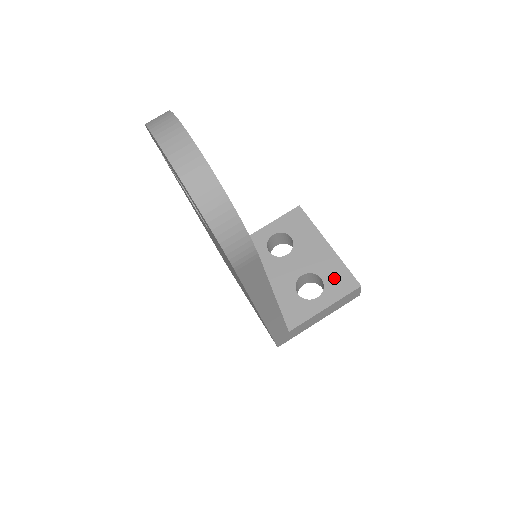
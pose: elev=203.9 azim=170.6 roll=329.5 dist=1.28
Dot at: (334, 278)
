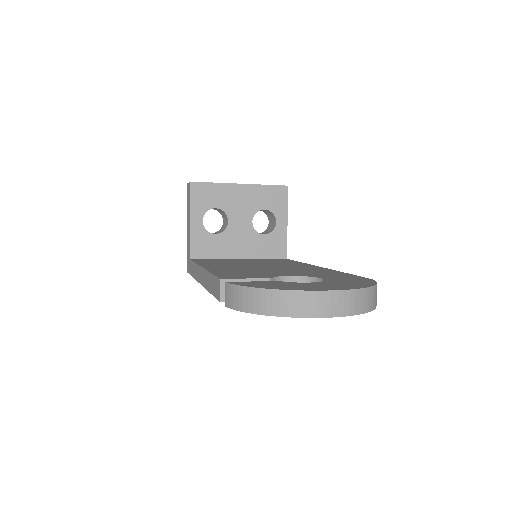
Dot at: (270, 200)
